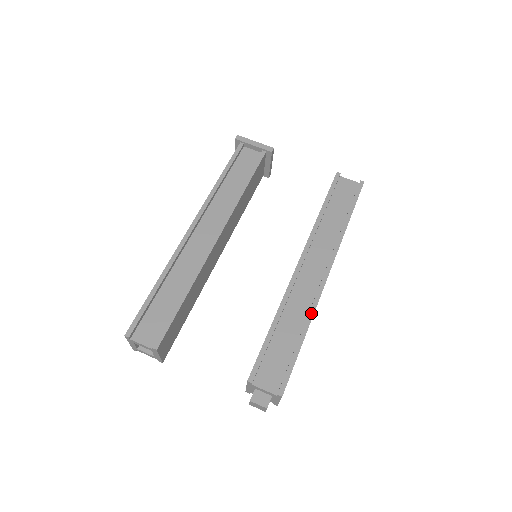
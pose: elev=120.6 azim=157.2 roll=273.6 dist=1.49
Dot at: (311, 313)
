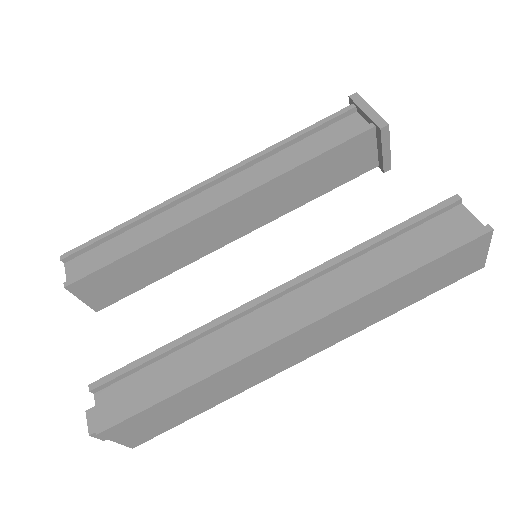
Dot at: (221, 365)
